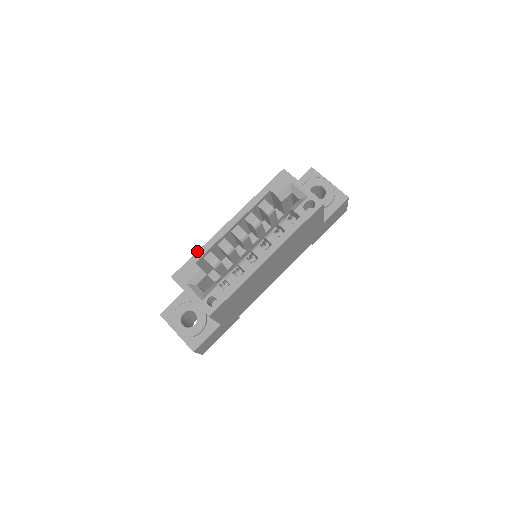
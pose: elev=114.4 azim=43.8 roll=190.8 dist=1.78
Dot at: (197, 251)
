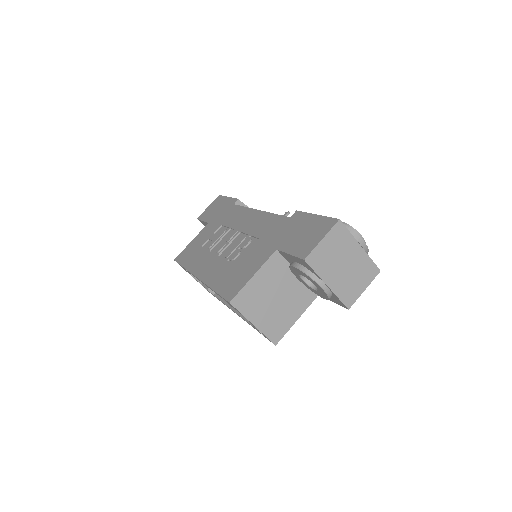
Dot at: (183, 267)
